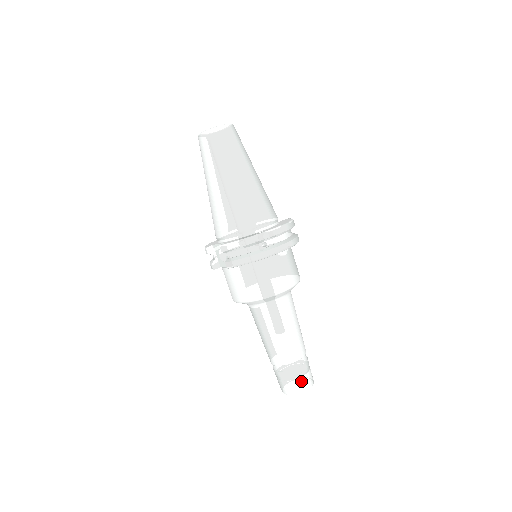
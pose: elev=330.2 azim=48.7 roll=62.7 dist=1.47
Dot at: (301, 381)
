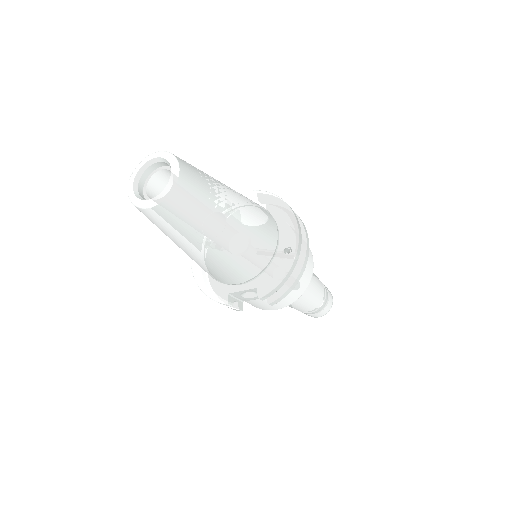
Dot at: (329, 302)
